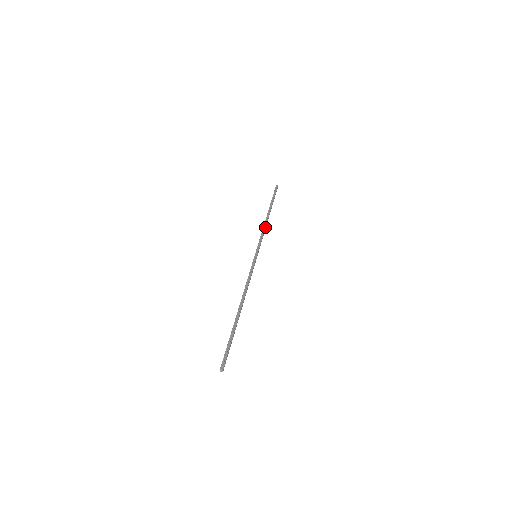
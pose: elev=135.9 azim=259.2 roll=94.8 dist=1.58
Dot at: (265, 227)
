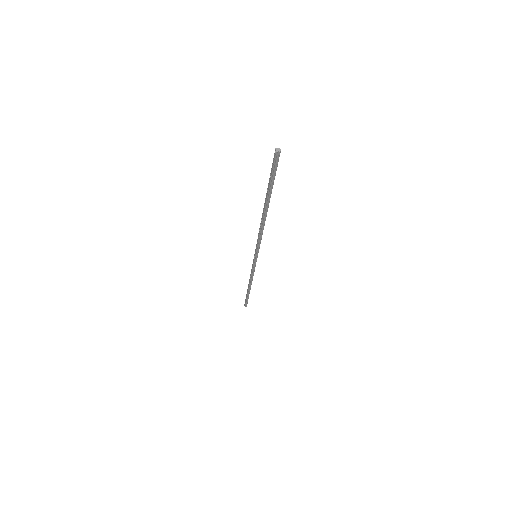
Dot at: (252, 276)
